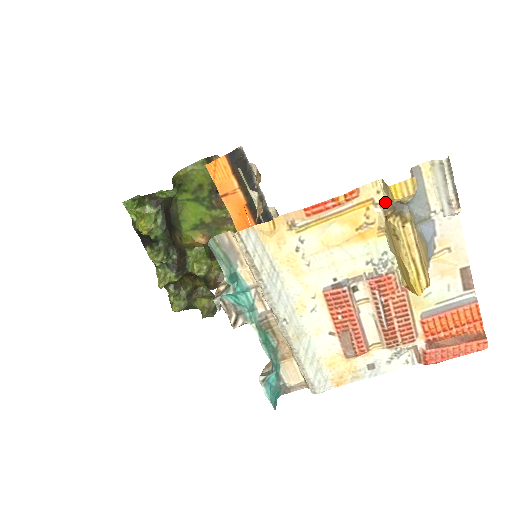
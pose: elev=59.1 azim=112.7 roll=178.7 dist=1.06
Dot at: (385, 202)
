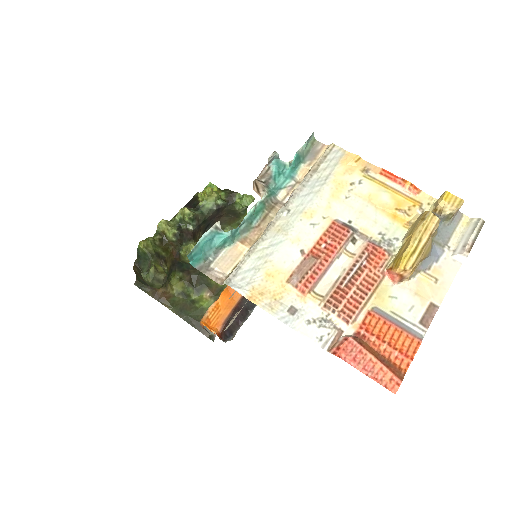
Dot at: occluded
